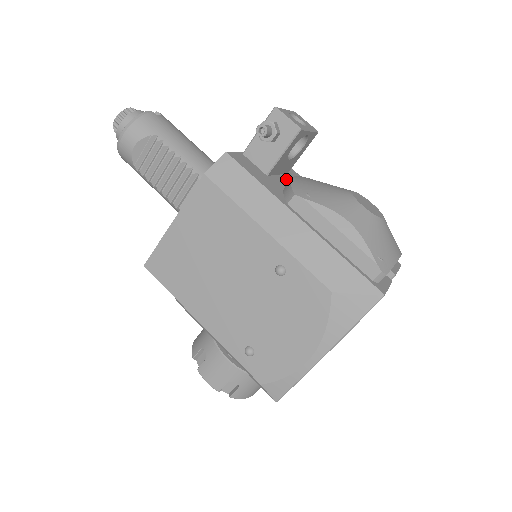
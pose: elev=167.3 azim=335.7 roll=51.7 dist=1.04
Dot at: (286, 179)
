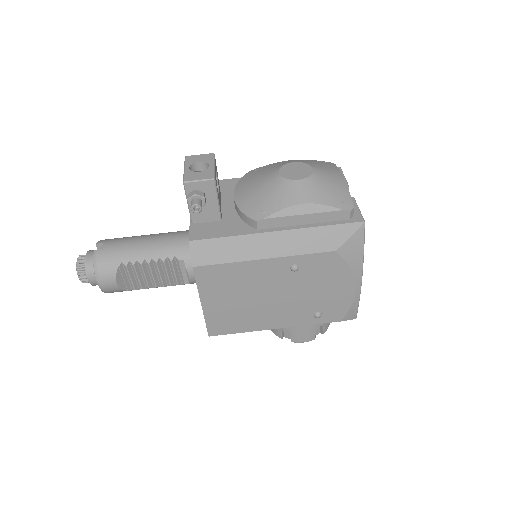
Dot at: (227, 201)
